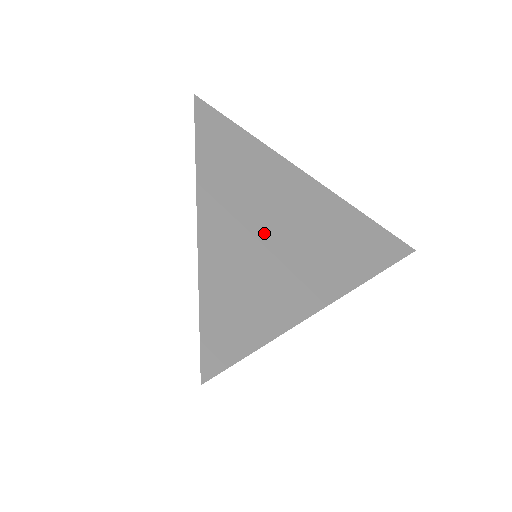
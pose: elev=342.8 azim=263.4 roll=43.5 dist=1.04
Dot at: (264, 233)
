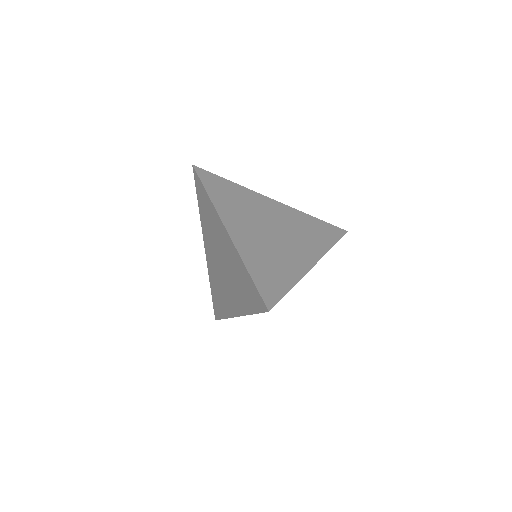
Dot at: (264, 233)
